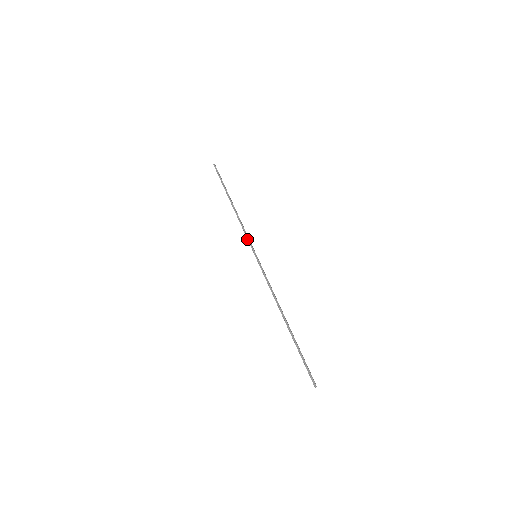
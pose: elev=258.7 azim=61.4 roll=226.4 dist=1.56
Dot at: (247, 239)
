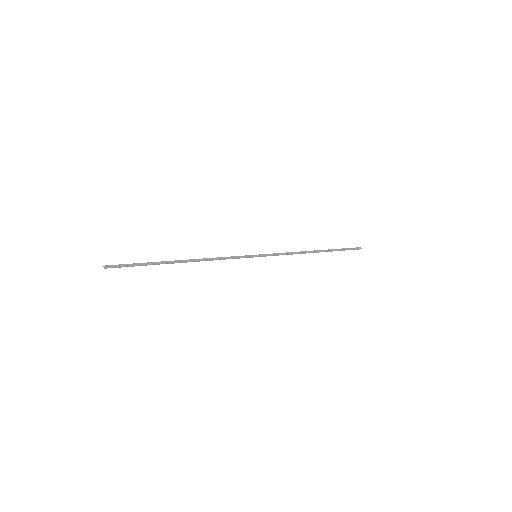
Dot at: occluded
